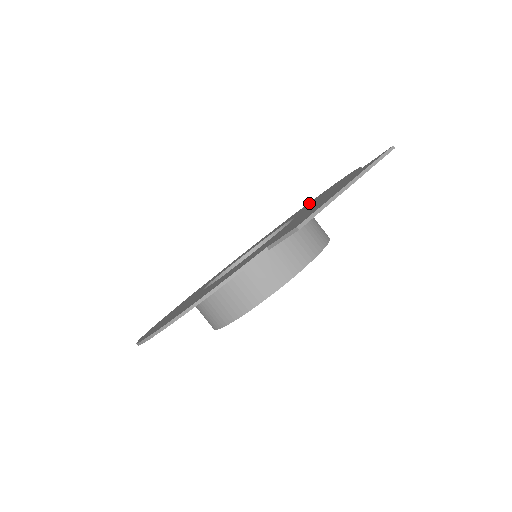
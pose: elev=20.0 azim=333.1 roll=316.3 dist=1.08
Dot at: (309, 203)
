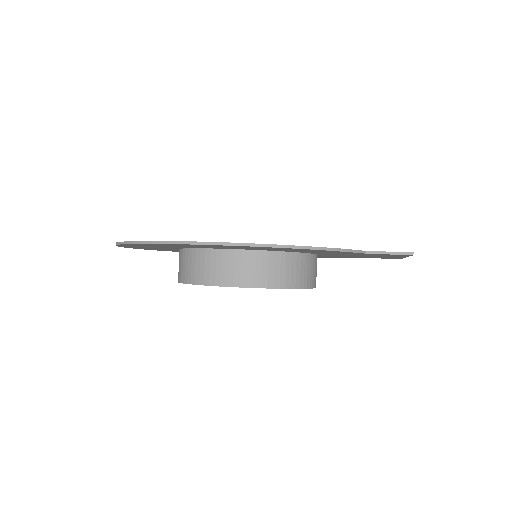
Dot at: occluded
